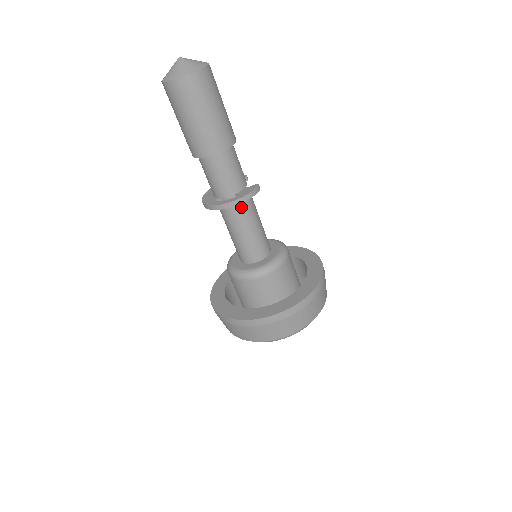
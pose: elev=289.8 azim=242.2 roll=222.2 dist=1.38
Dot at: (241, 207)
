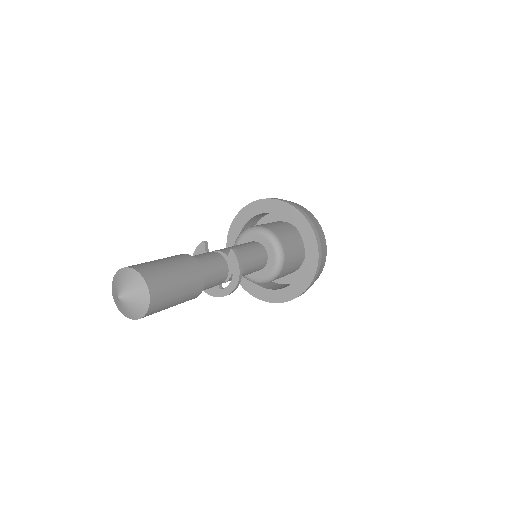
Dot at: occluded
